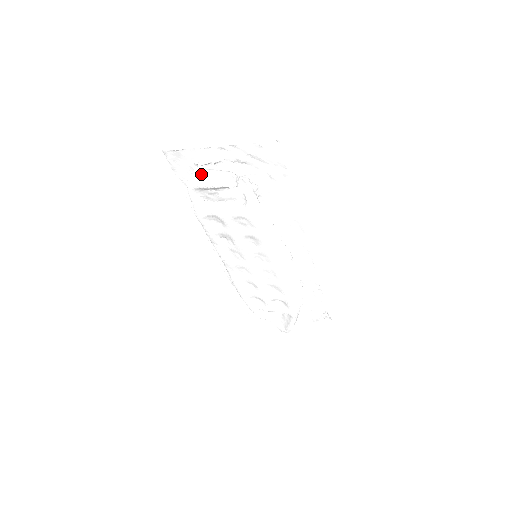
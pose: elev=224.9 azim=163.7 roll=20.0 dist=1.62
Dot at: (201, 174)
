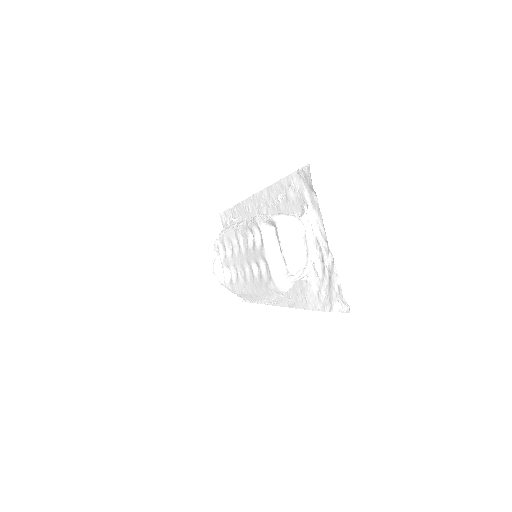
Dot at: (293, 232)
